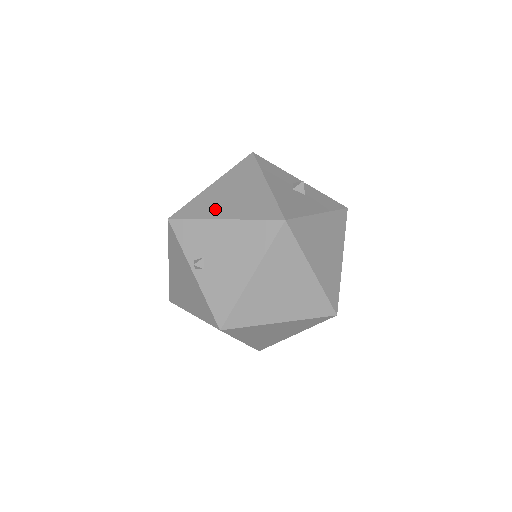
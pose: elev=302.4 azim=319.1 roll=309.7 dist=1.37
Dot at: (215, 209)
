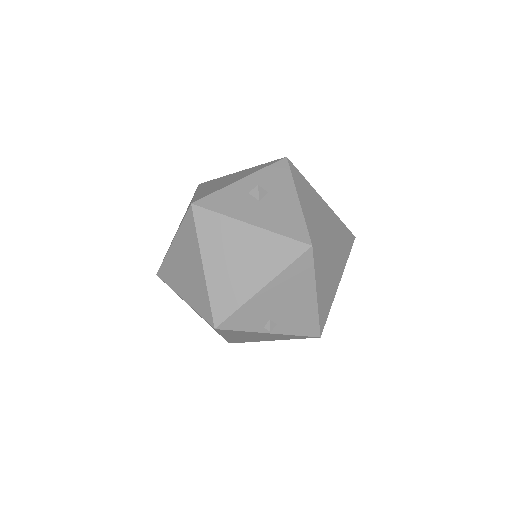
Dot at: (242, 286)
